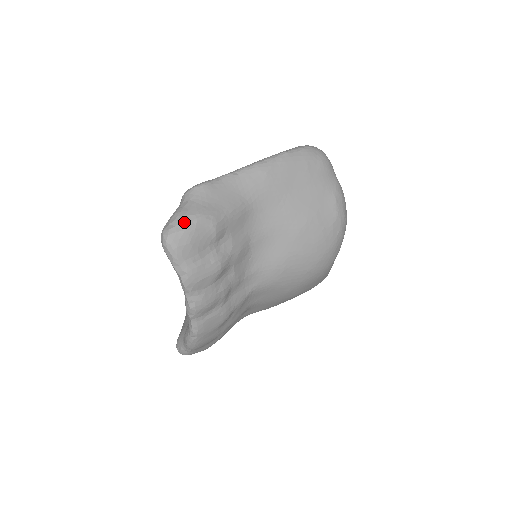
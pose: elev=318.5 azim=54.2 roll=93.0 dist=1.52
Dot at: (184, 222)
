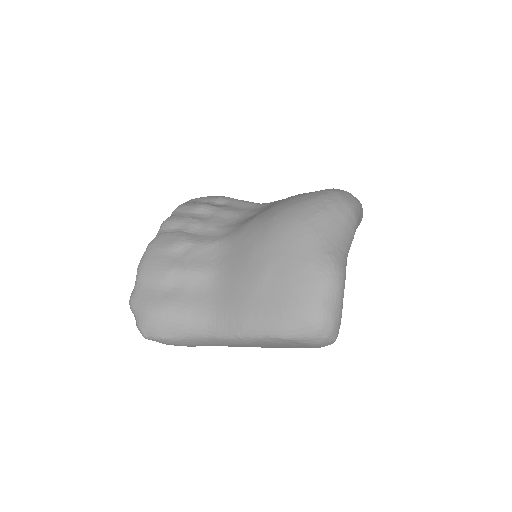
Dot at: occluded
